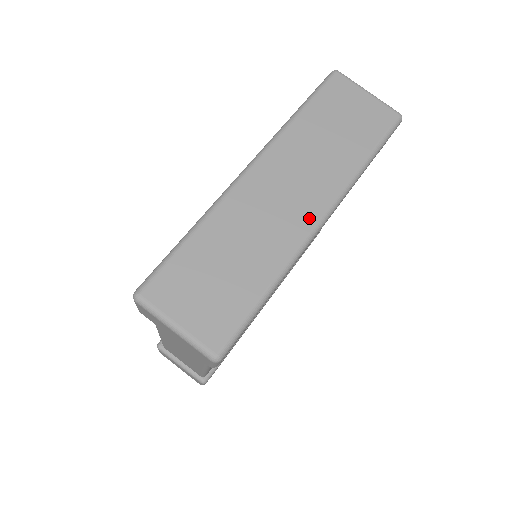
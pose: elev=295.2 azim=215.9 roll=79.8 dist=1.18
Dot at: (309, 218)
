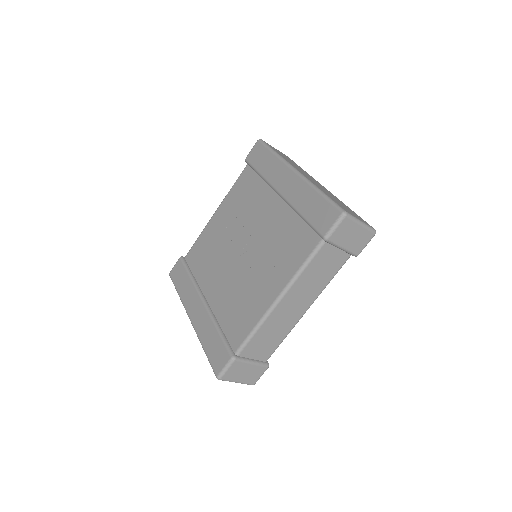
Dot at: occluded
